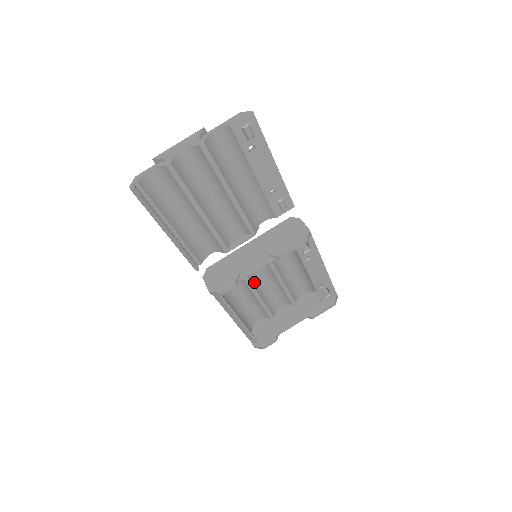
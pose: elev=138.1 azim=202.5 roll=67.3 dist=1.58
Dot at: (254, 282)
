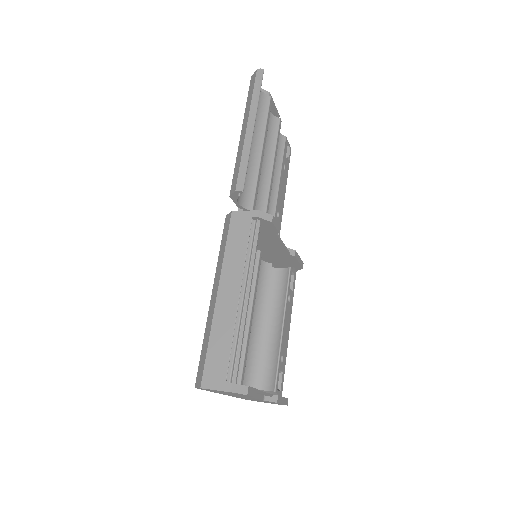
Dot at: occluded
